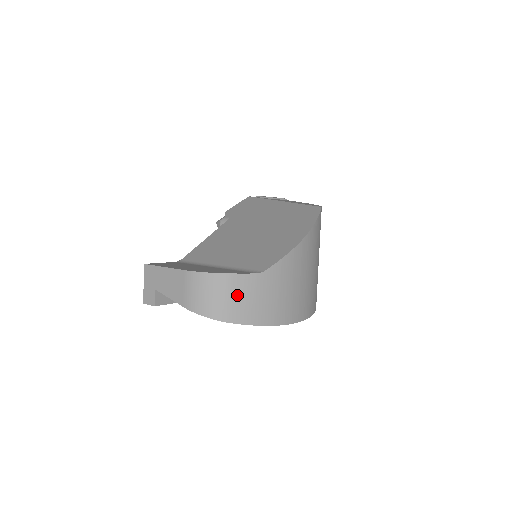
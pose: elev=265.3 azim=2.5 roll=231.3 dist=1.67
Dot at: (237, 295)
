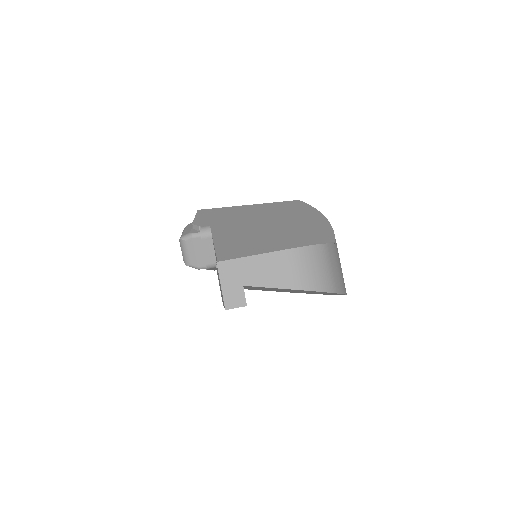
Dot at: (333, 265)
